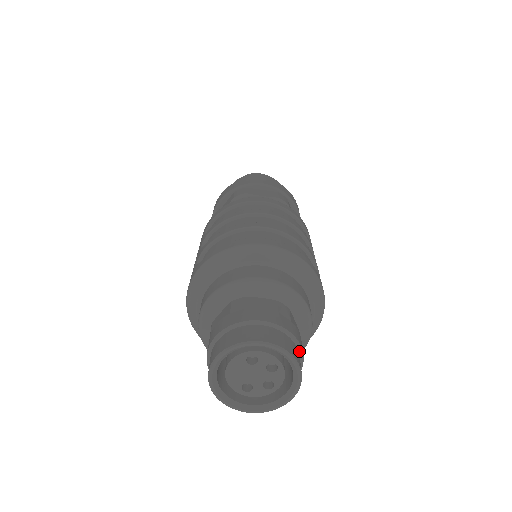
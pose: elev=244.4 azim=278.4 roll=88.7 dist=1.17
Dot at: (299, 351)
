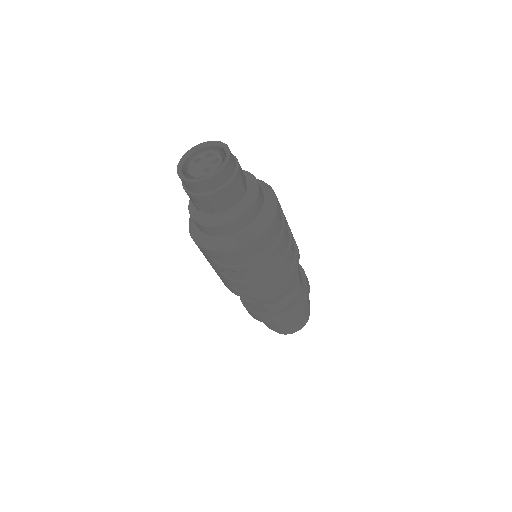
Dot at: occluded
